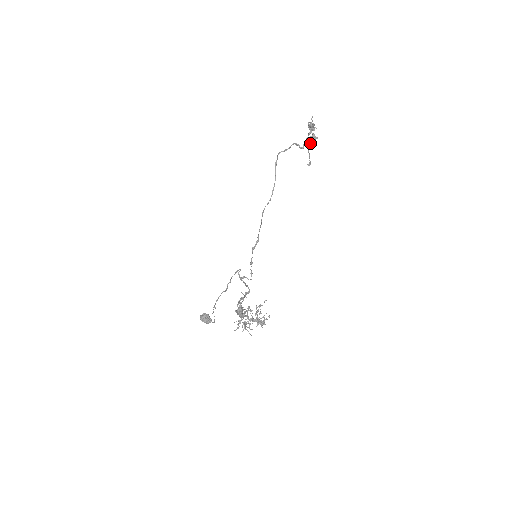
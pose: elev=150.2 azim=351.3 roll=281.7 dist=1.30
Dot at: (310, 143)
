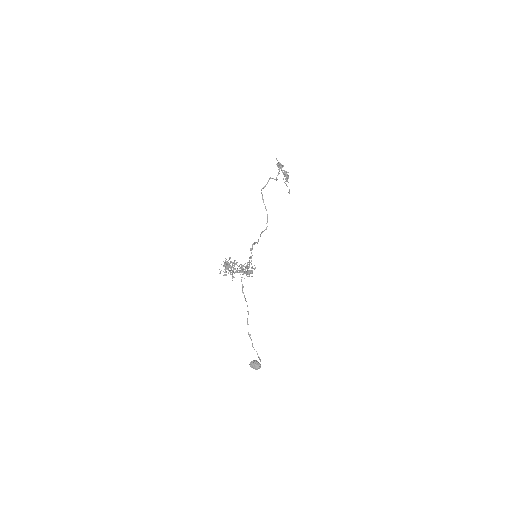
Dot at: occluded
